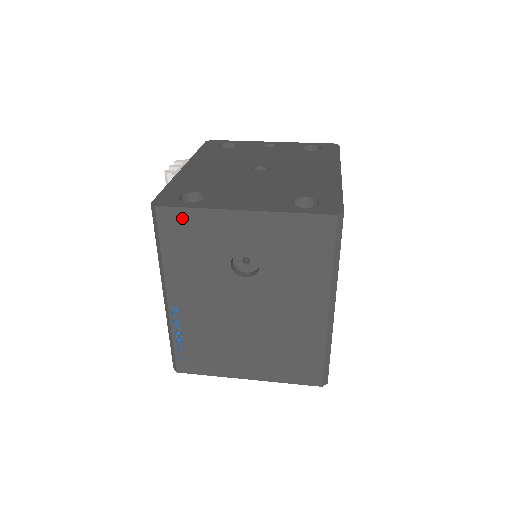
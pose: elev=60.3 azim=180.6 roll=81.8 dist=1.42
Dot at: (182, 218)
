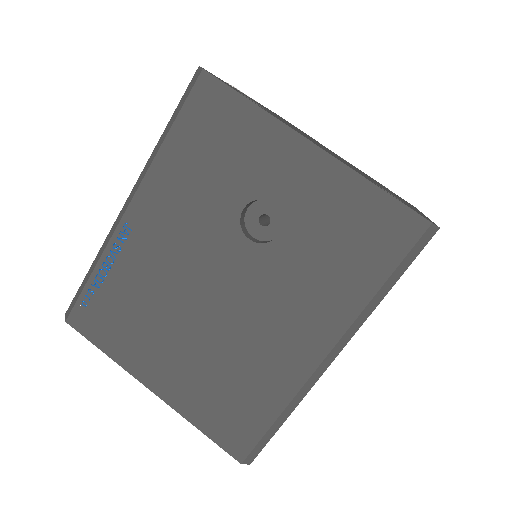
Dot at: (226, 106)
